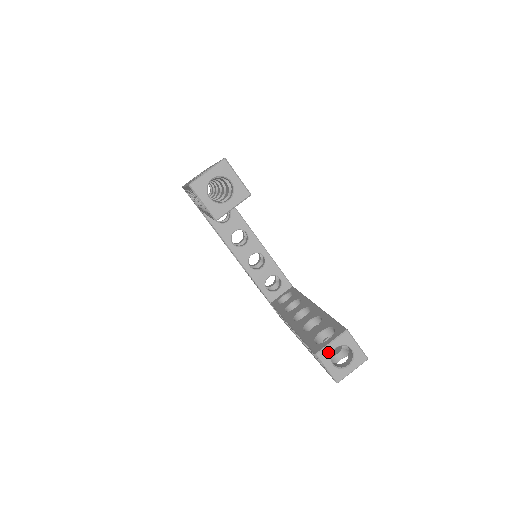
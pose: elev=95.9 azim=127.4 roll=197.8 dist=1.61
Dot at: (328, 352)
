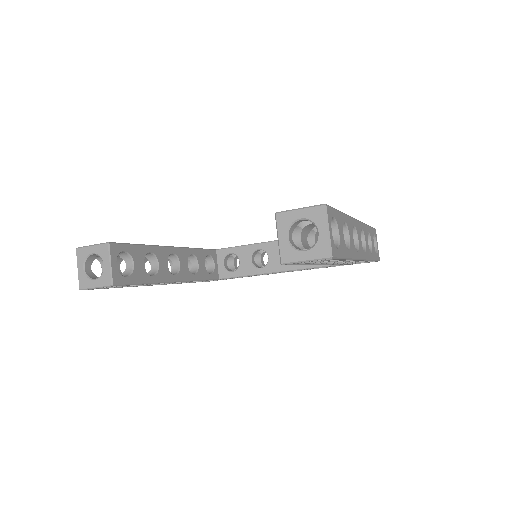
Dot at: (286, 249)
